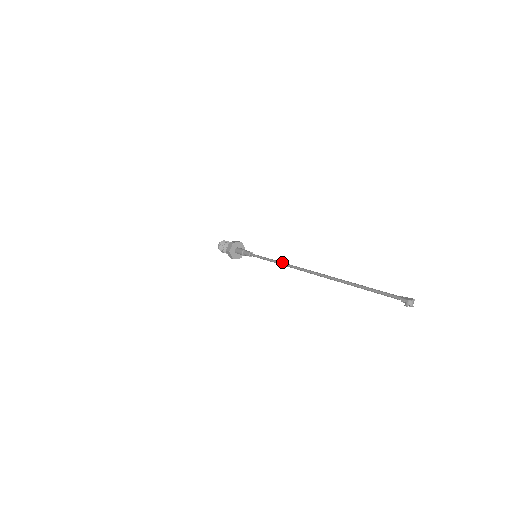
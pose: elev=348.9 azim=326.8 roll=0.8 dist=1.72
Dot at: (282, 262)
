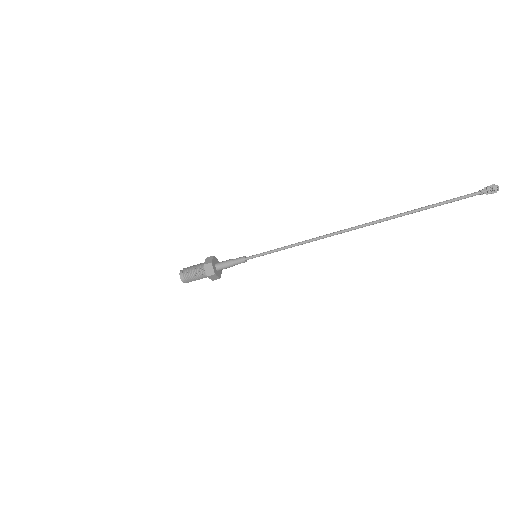
Dot at: (307, 241)
